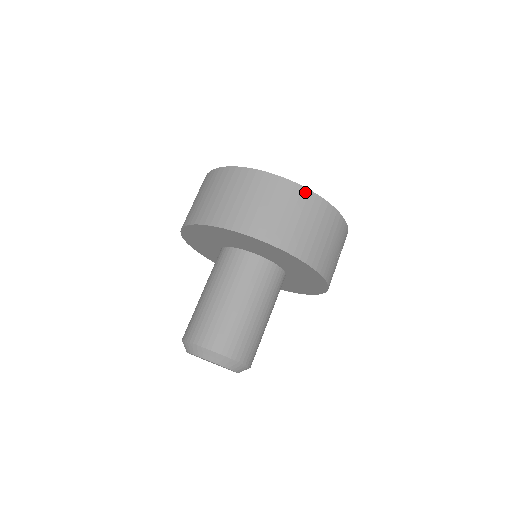
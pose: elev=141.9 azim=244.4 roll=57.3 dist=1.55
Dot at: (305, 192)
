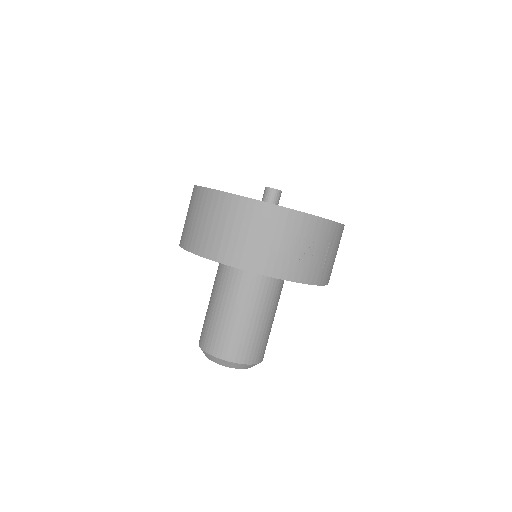
Dot at: (236, 199)
